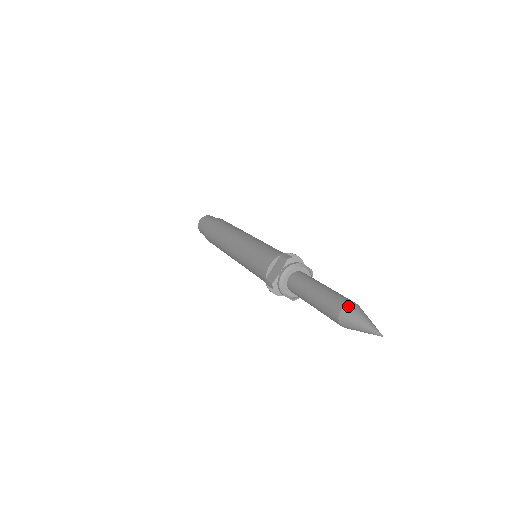
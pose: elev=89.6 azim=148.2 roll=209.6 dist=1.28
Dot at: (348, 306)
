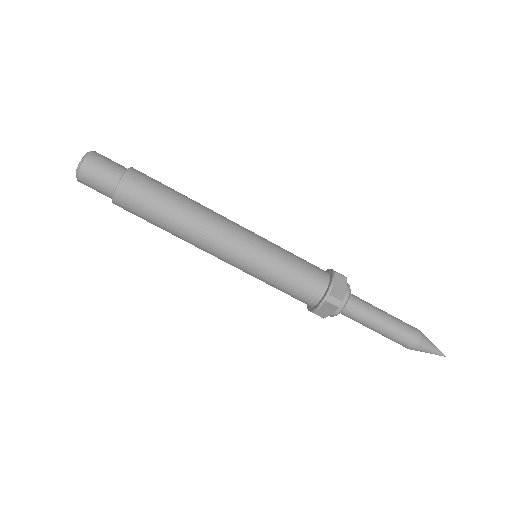
Dot at: (418, 346)
